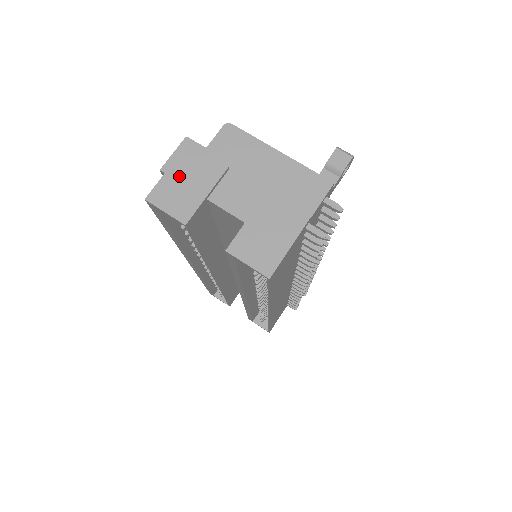
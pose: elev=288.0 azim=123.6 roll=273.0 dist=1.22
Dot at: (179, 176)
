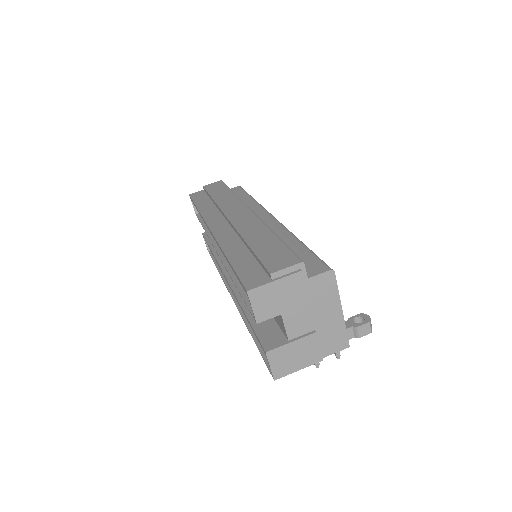
Dot at: (278, 290)
